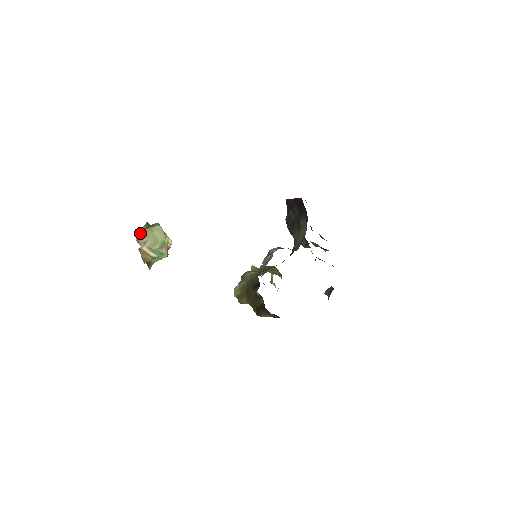
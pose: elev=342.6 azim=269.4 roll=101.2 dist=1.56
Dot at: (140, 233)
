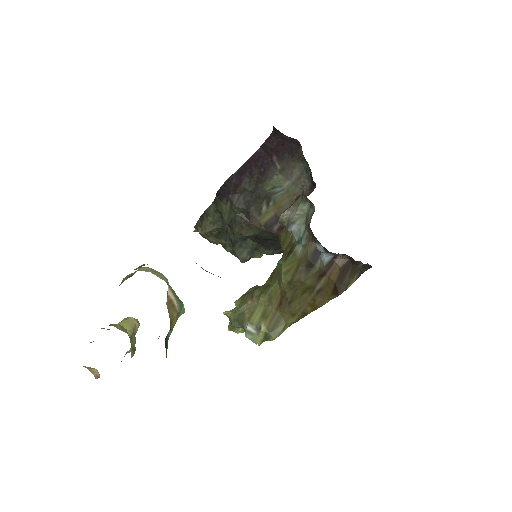
Dot at: occluded
